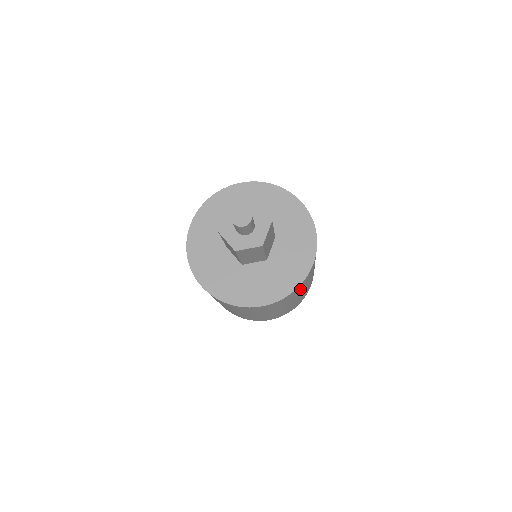
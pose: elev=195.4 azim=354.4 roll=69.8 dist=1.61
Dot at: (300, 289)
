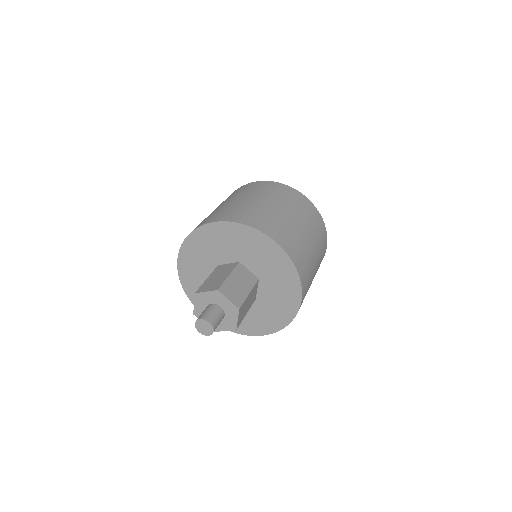
Dot at: occluded
